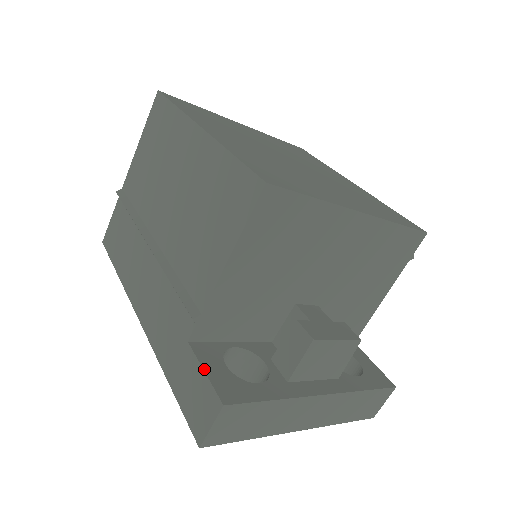
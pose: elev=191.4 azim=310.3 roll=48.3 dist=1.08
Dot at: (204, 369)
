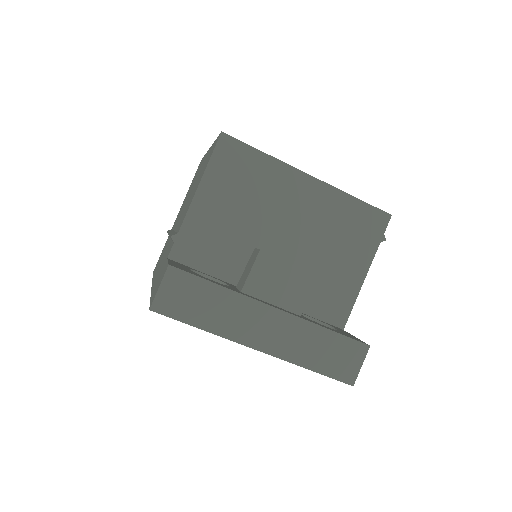
Dot at: (169, 261)
